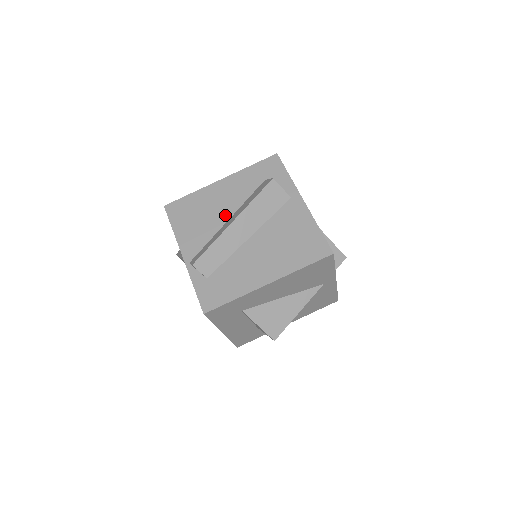
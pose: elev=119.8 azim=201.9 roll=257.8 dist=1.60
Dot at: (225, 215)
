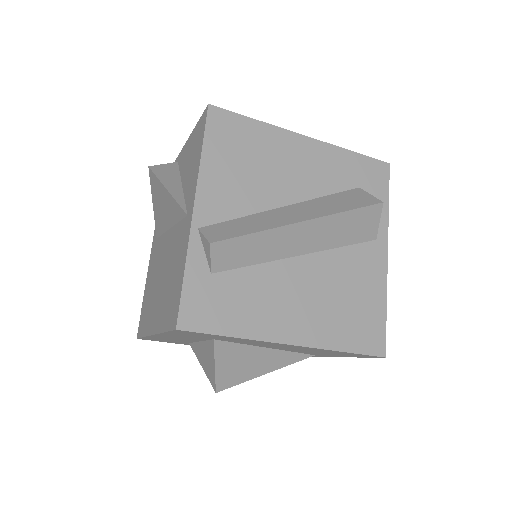
Dot at: (286, 194)
